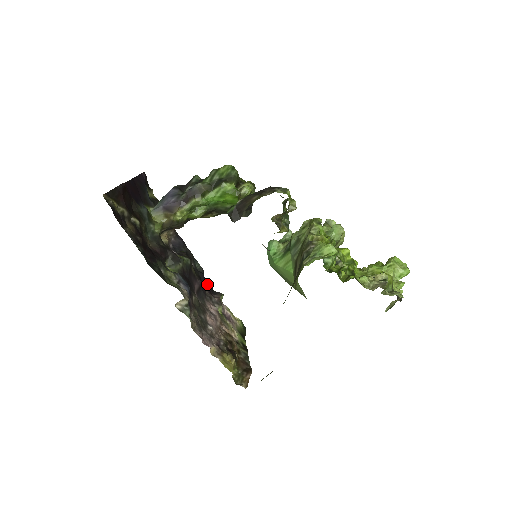
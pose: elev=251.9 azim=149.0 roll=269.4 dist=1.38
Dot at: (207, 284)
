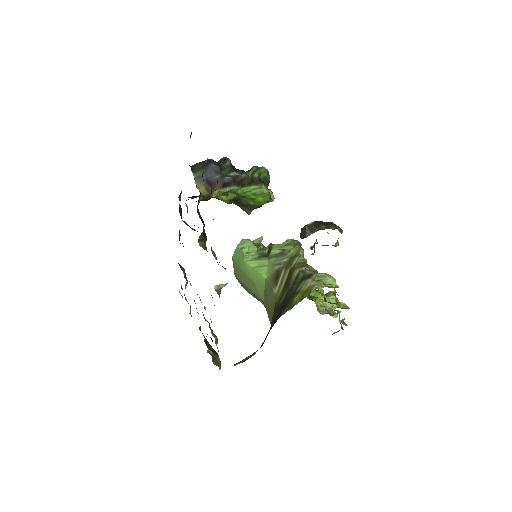
Dot at: occluded
